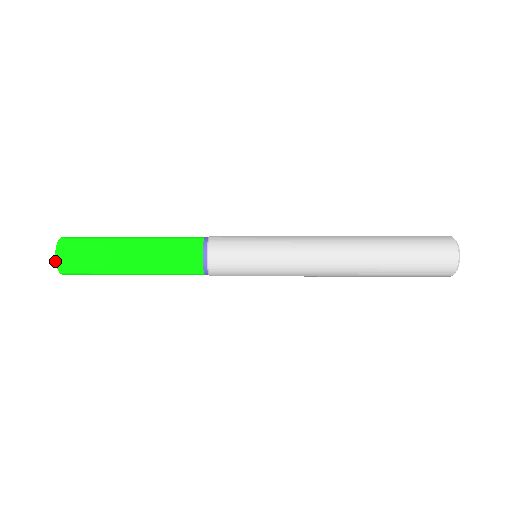
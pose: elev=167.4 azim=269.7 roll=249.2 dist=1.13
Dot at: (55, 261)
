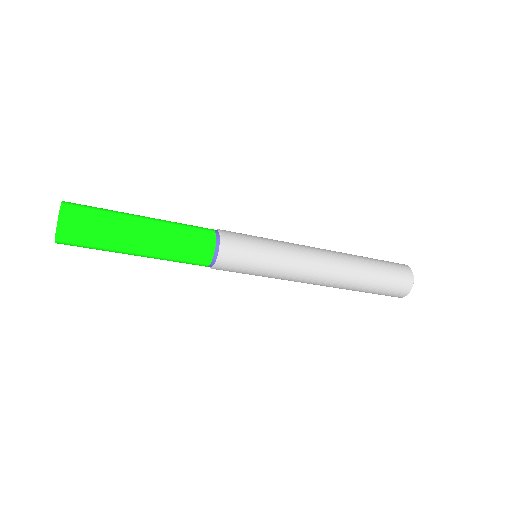
Dot at: occluded
